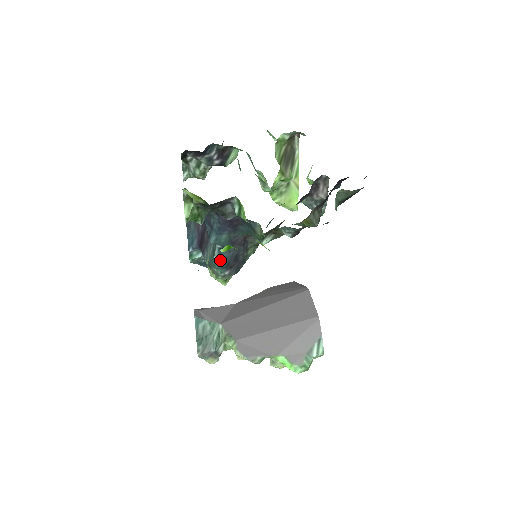
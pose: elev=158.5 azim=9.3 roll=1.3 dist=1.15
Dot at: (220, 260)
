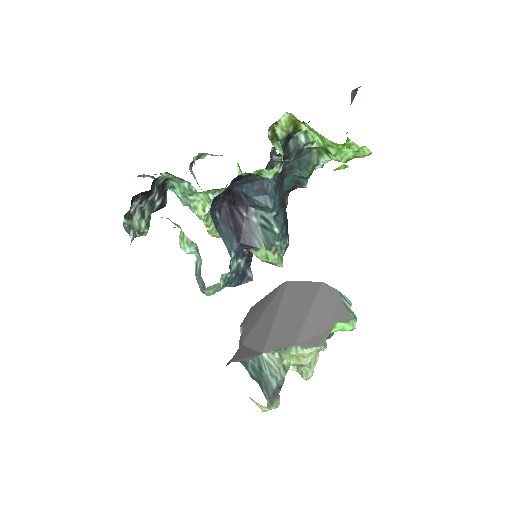
Dot at: (281, 227)
